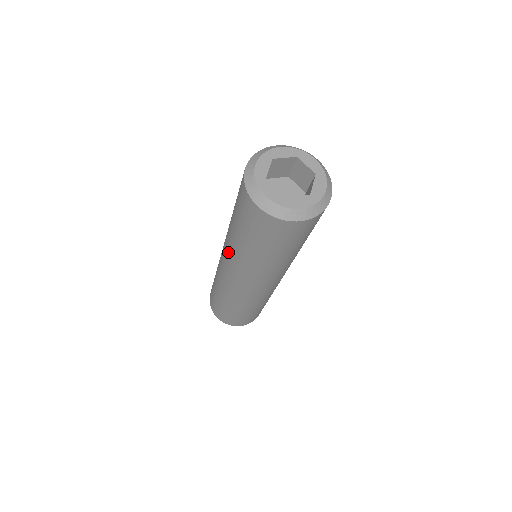
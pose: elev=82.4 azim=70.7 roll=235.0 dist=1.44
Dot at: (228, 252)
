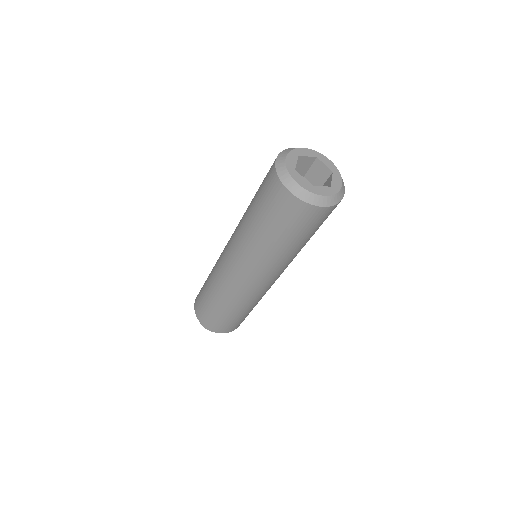
Dot at: occluded
